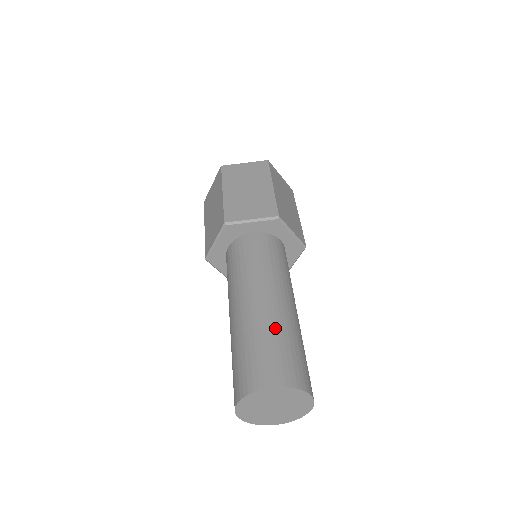
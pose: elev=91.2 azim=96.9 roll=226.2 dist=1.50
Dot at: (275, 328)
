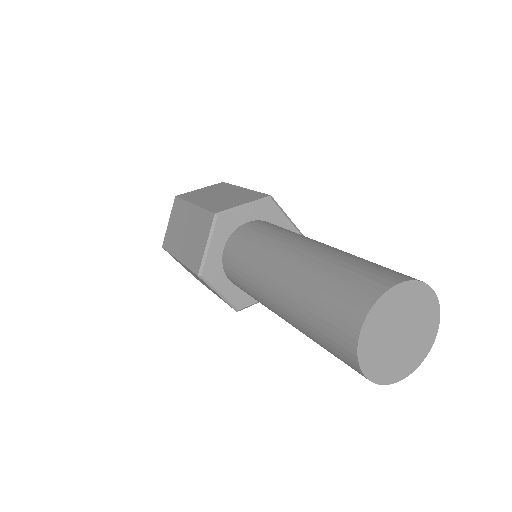
Dot at: (345, 255)
